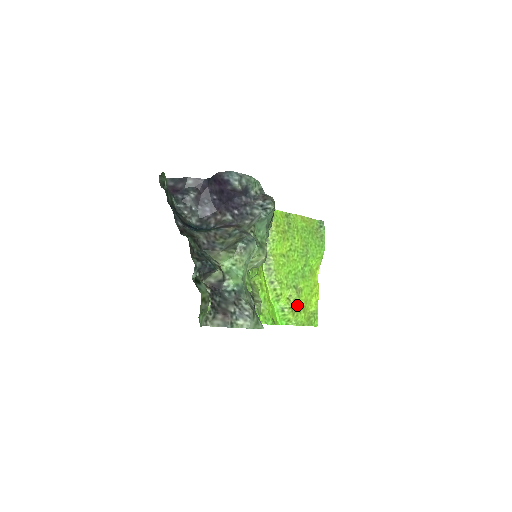
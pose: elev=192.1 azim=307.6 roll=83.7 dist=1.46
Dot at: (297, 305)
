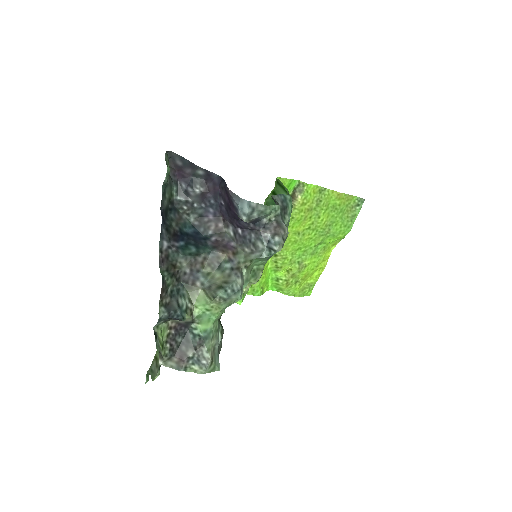
Dot at: (295, 278)
